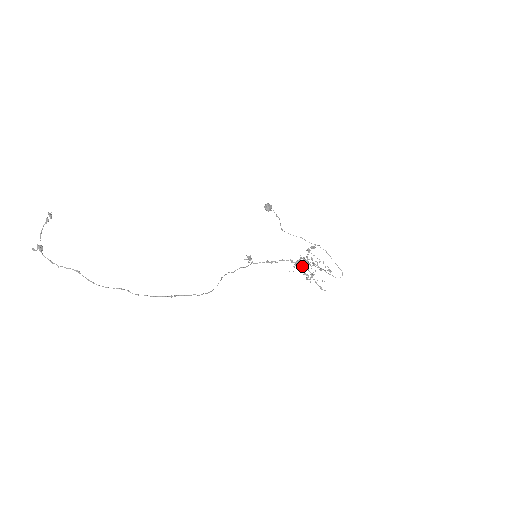
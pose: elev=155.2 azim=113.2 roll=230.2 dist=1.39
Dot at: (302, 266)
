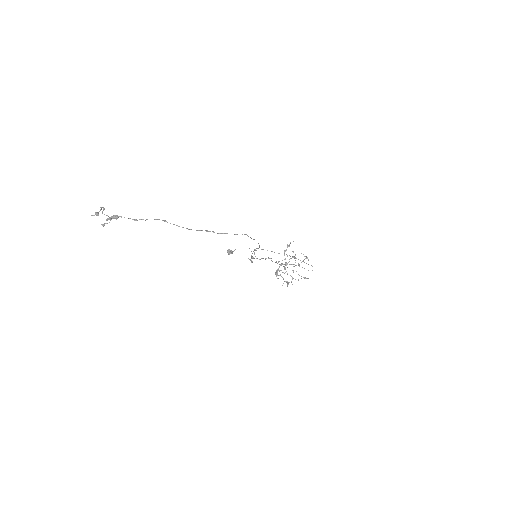
Dot at: (285, 267)
